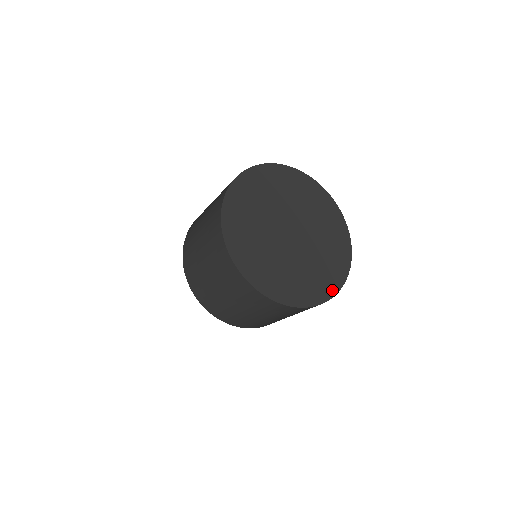
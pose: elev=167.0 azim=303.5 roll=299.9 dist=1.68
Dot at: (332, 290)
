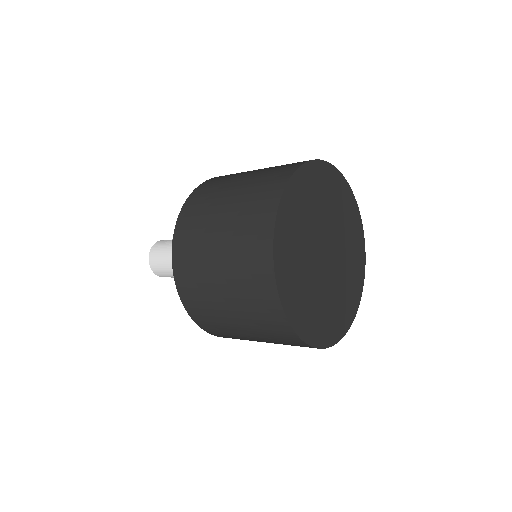
Dot at: (350, 319)
